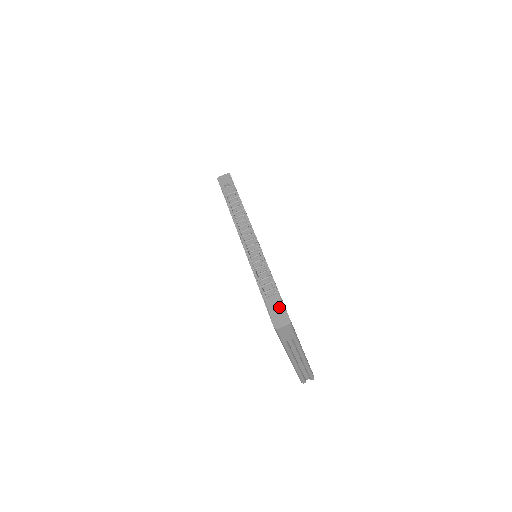
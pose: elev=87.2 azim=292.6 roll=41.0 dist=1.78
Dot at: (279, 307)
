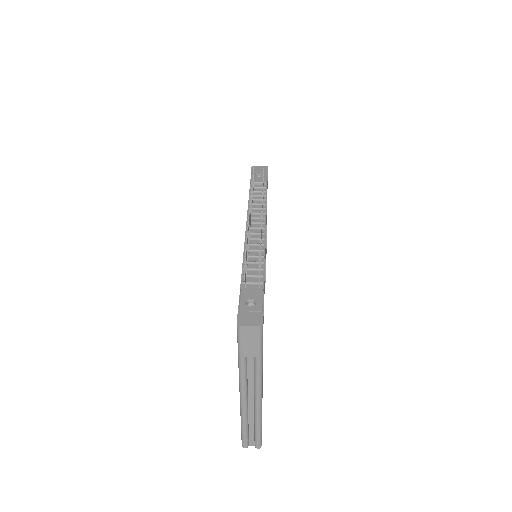
Dot at: (256, 303)
